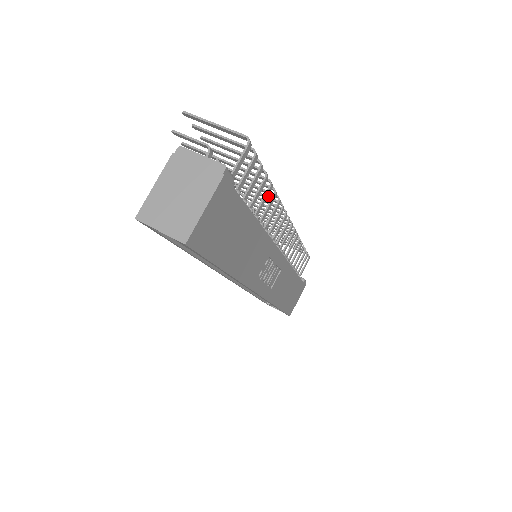
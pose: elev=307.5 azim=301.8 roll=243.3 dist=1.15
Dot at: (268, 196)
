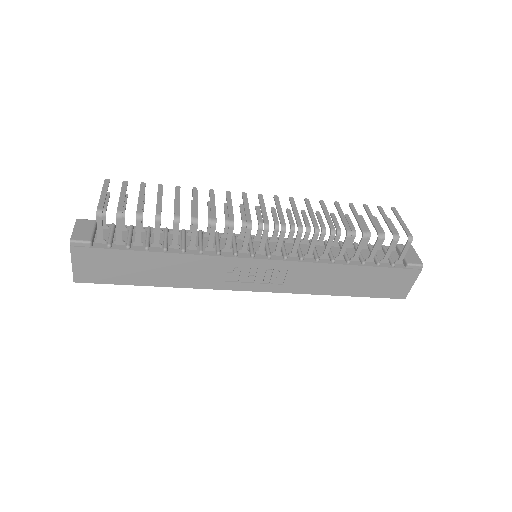
Dot at: (228, 212)
